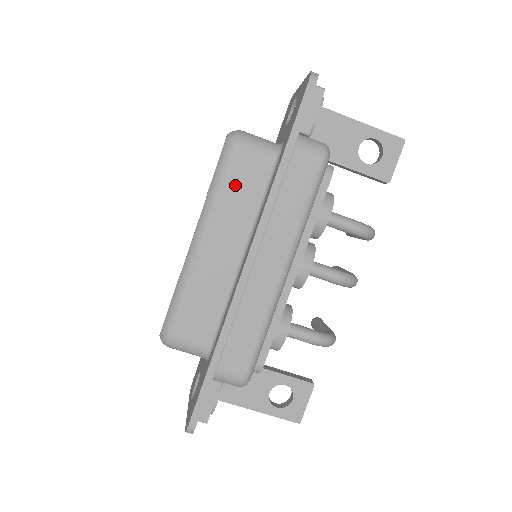
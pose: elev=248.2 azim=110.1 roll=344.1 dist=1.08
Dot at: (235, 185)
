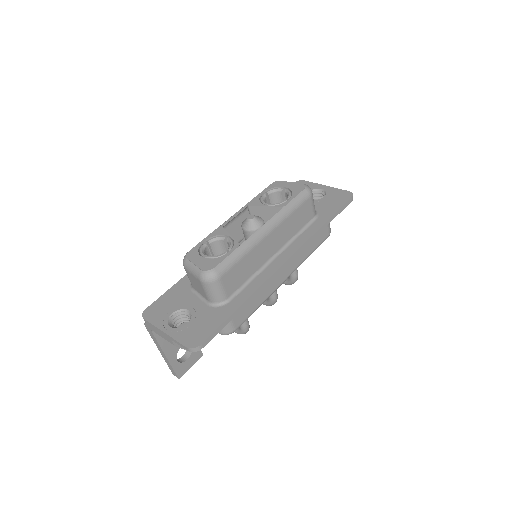
Dot at: (297, 215)
